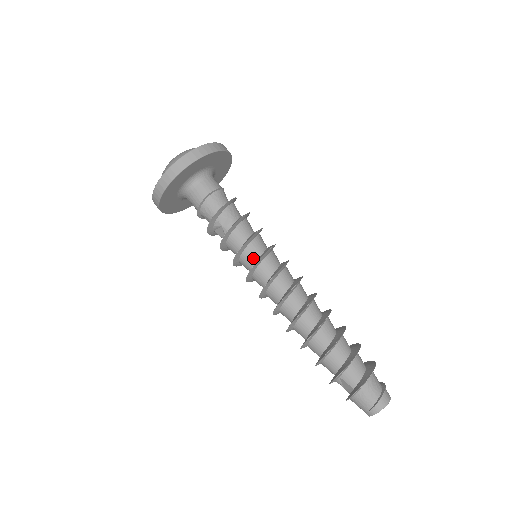
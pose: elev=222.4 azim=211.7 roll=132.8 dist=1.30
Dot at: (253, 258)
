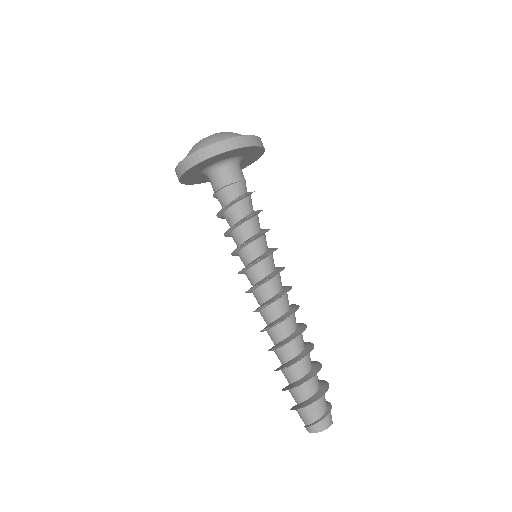
Dot at: (244, 263)
